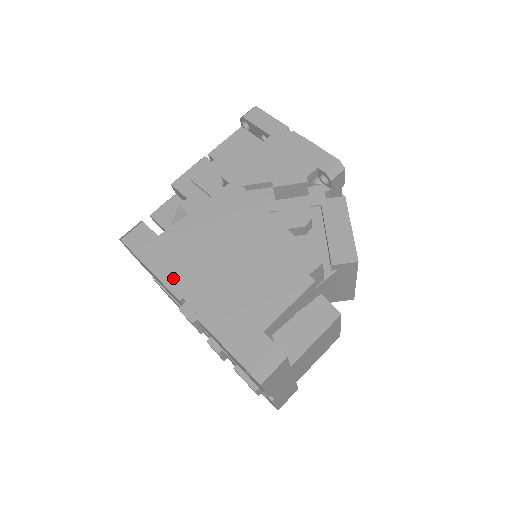
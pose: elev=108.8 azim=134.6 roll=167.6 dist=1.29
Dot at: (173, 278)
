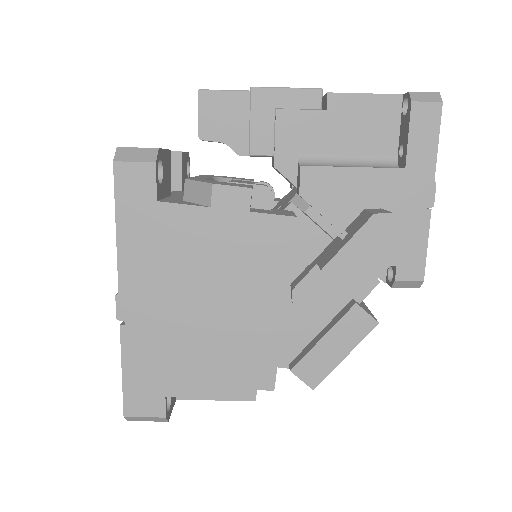
Dot at: (132, 268)
